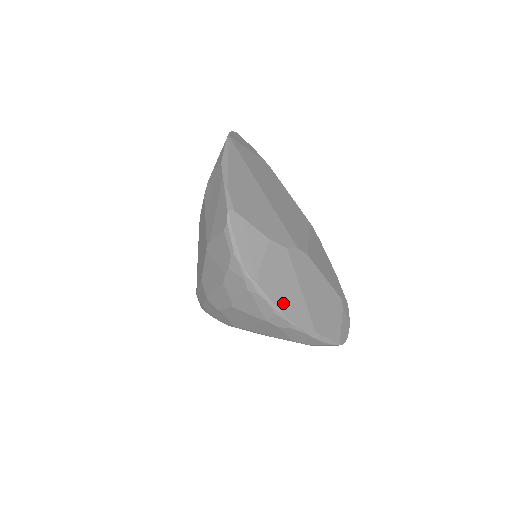
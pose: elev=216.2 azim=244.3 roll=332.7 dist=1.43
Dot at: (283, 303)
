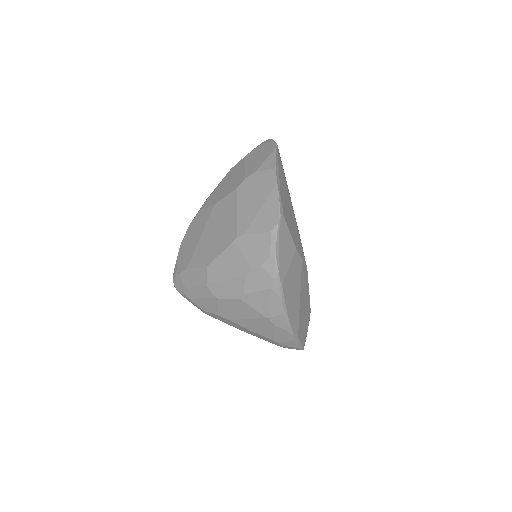
Dot at: (290, 306)
